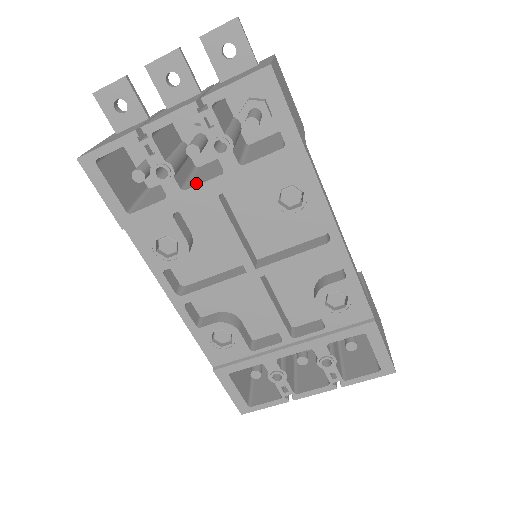
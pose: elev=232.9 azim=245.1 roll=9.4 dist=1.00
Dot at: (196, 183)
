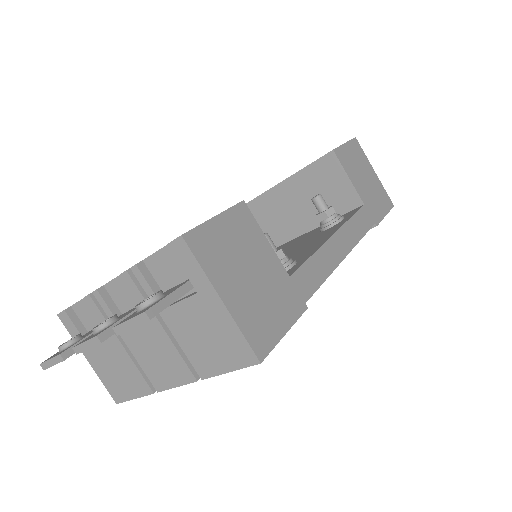
Dot at: occluded
